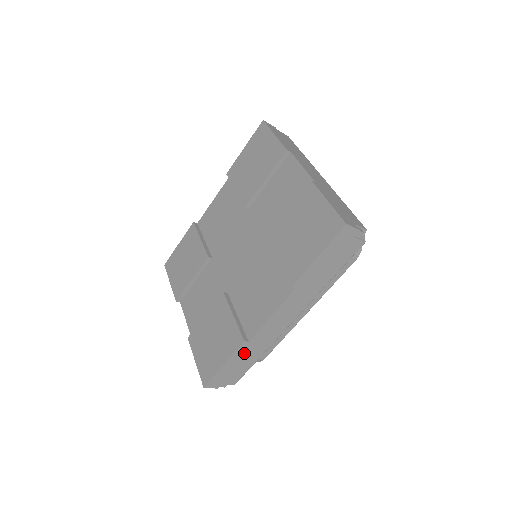
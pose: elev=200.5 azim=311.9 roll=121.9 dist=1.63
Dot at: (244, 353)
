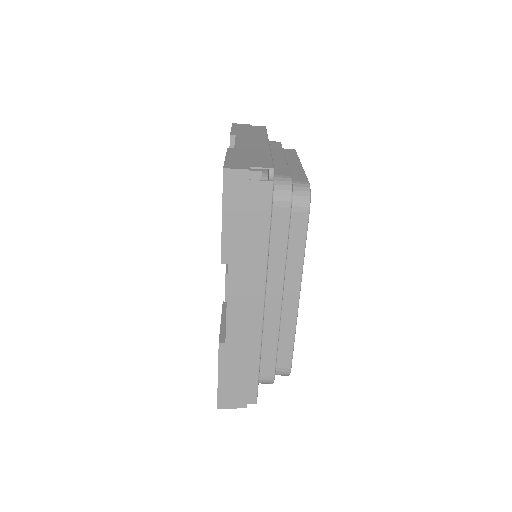
Dot at: (232, 358)
